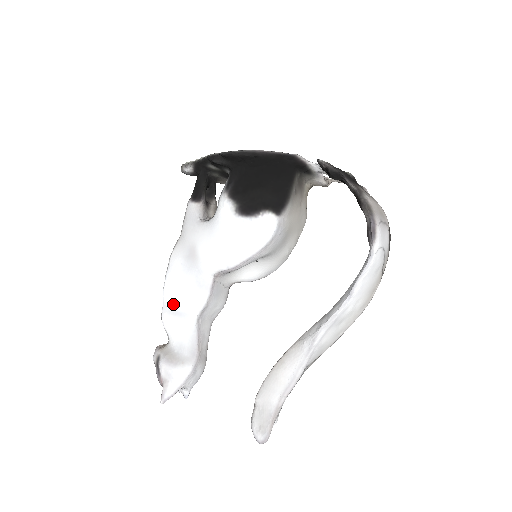
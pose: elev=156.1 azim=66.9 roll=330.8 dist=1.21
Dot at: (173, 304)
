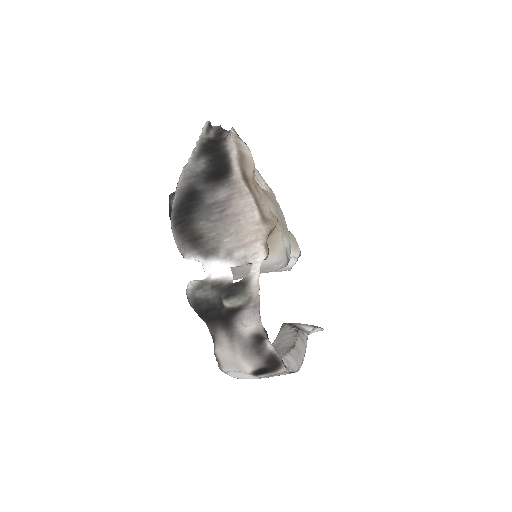
Dot at: occluded
